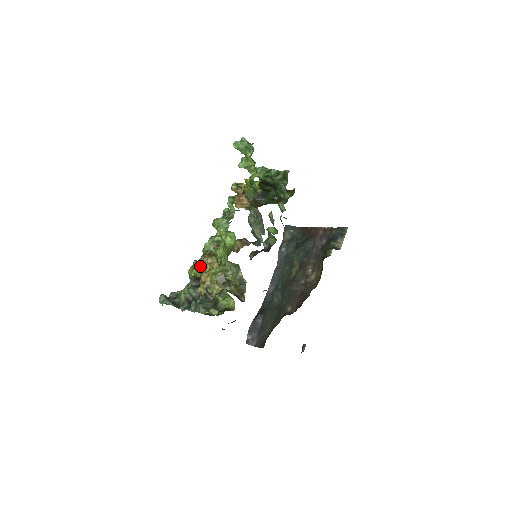
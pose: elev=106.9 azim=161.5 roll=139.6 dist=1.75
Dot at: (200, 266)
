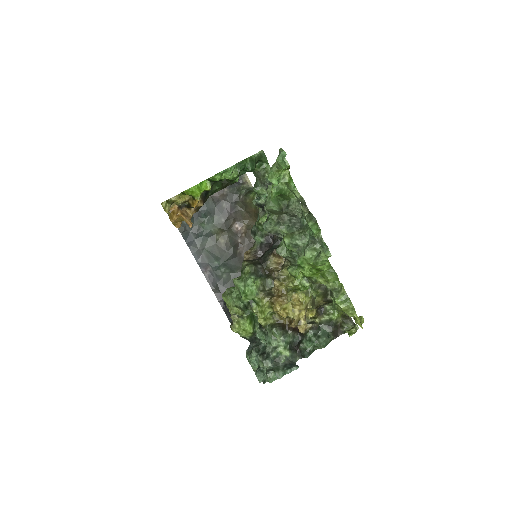
Dot at: (268, 313)
